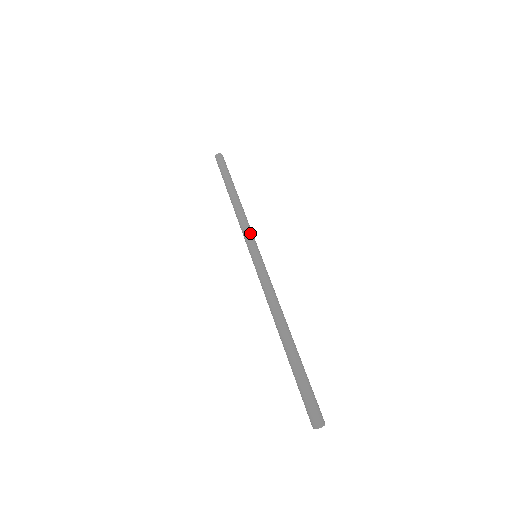
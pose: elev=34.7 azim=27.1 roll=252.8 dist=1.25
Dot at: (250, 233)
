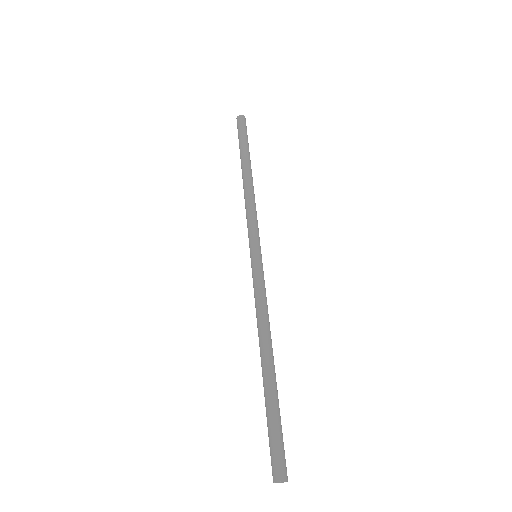
Dot at: (250, 227)
